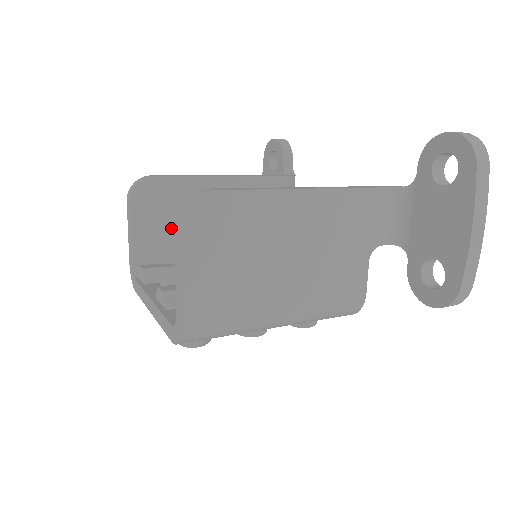
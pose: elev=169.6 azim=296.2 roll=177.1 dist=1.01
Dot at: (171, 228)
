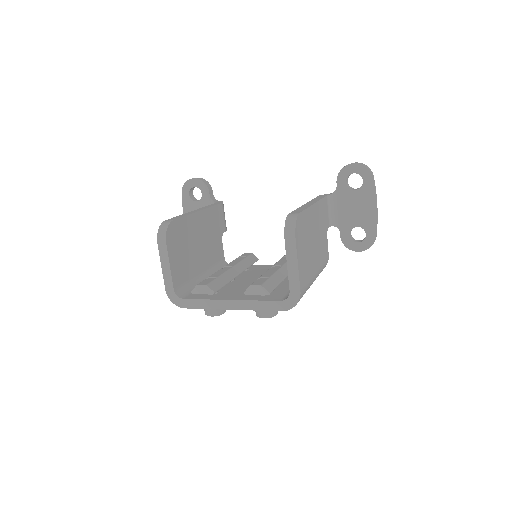
Dot at: (185, 256)
